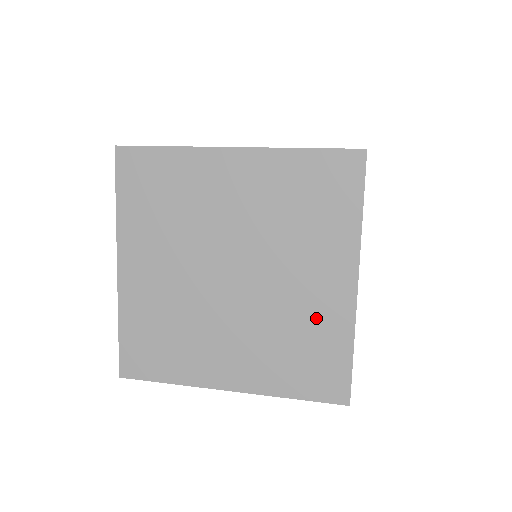
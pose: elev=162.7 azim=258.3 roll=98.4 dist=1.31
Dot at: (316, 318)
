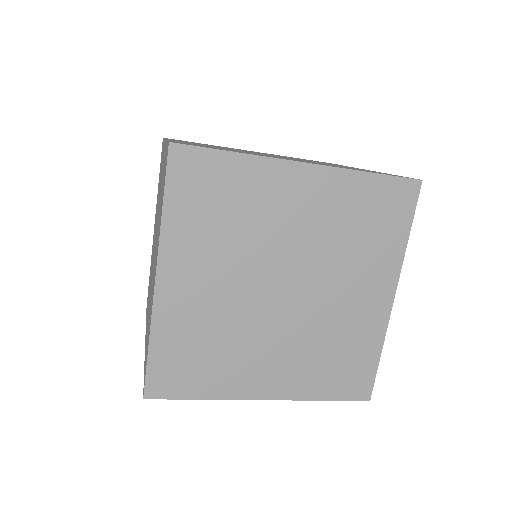
Dot at: occluded
